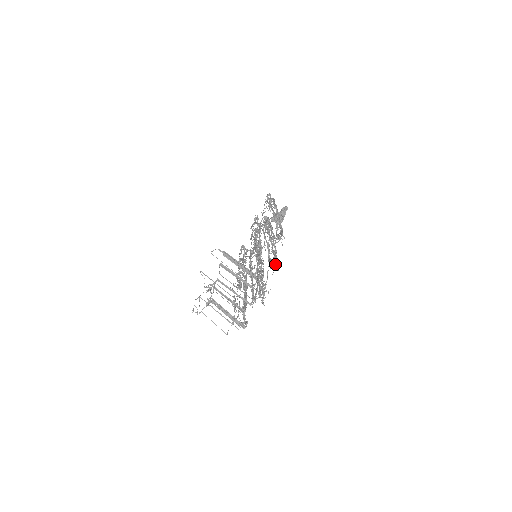
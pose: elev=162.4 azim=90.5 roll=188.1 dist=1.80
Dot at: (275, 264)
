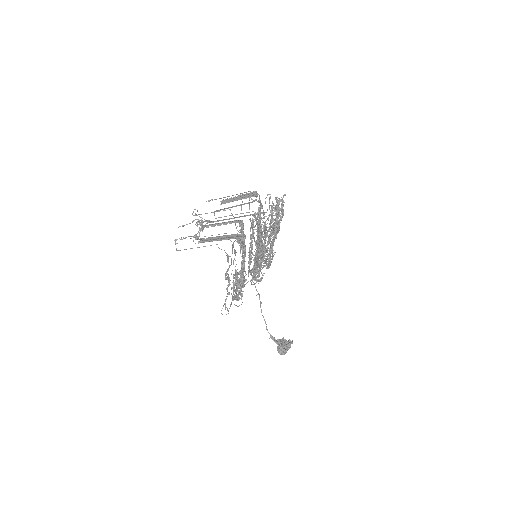
Dot at: (277, 204)
